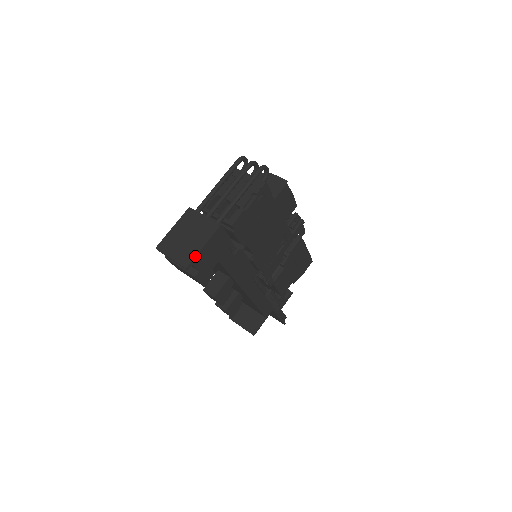
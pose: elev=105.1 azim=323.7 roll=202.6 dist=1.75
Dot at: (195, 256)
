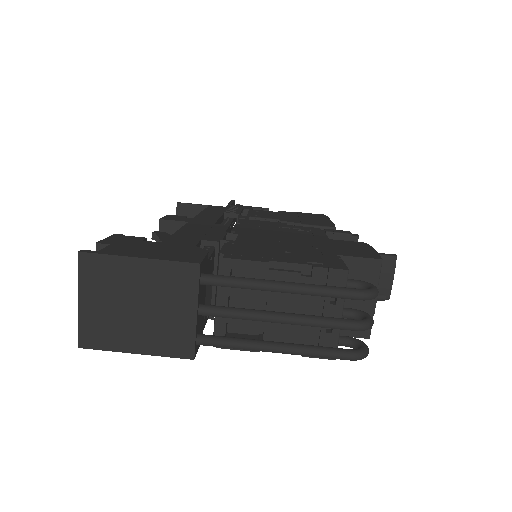
Dot at: (109, 350)
